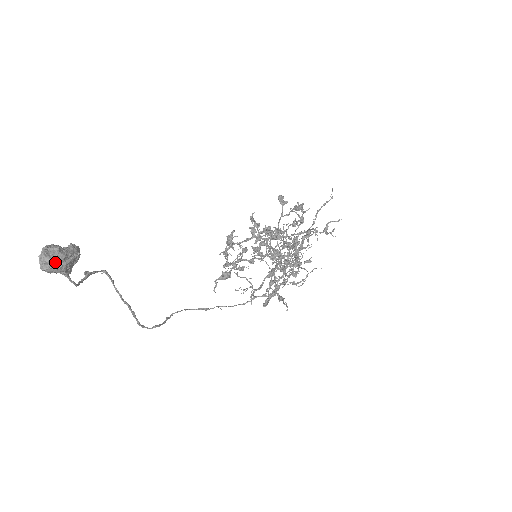
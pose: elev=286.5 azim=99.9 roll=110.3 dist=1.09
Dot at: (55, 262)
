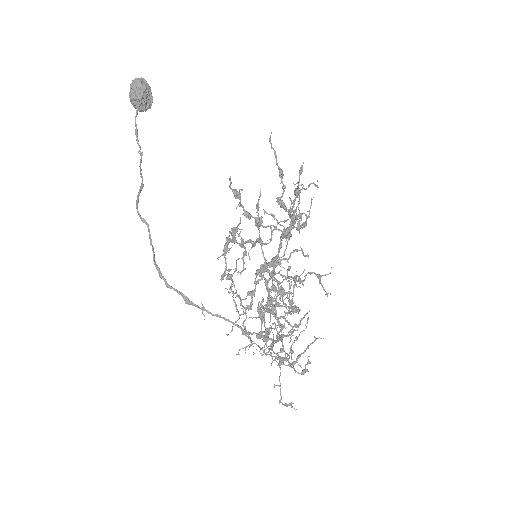
Dot at: (145, 81)
